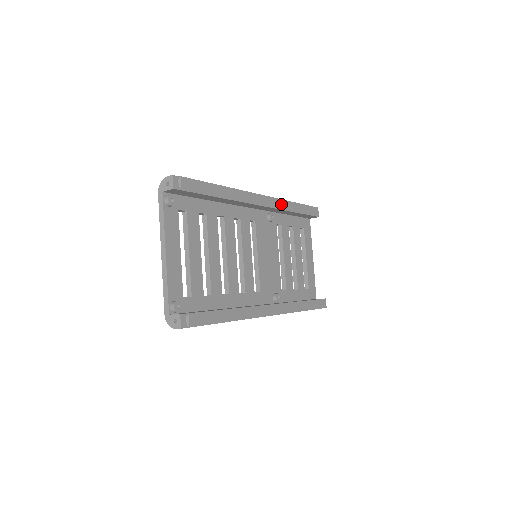
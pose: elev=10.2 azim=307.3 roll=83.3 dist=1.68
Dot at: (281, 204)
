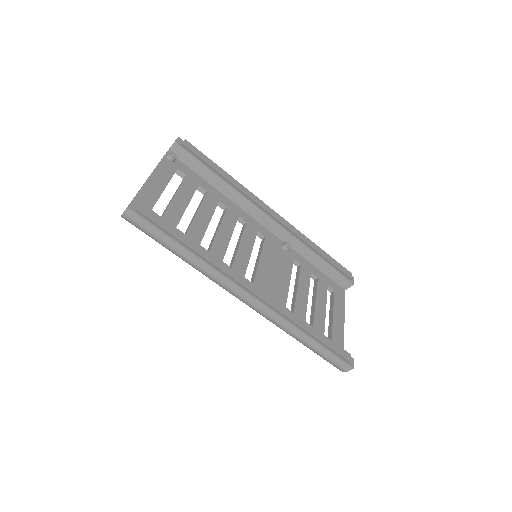
Dot at: (298, 233)
